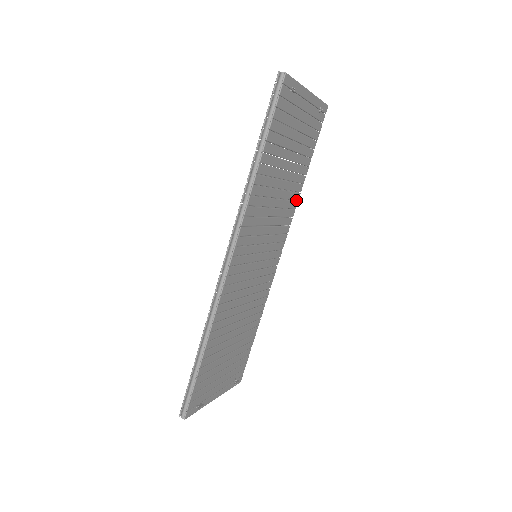
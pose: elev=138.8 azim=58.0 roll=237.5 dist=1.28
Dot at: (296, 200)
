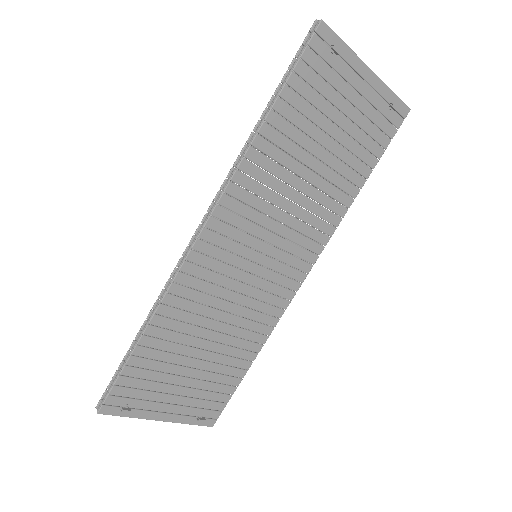
Dot at: (339, 215)
